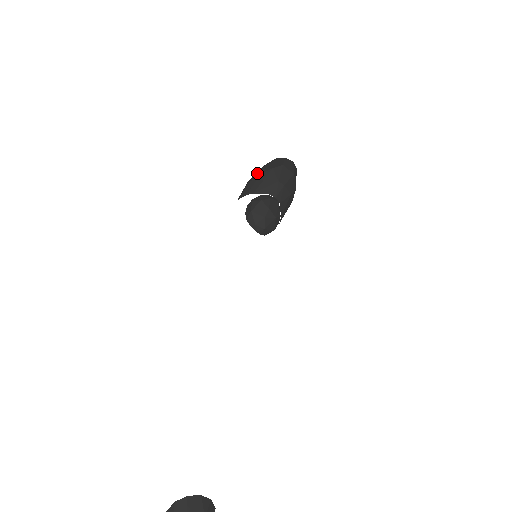
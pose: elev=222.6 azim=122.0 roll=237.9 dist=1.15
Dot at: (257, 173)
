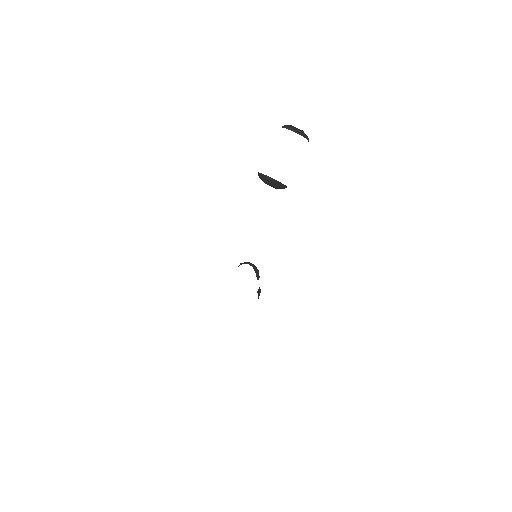
Dot at: occluded
